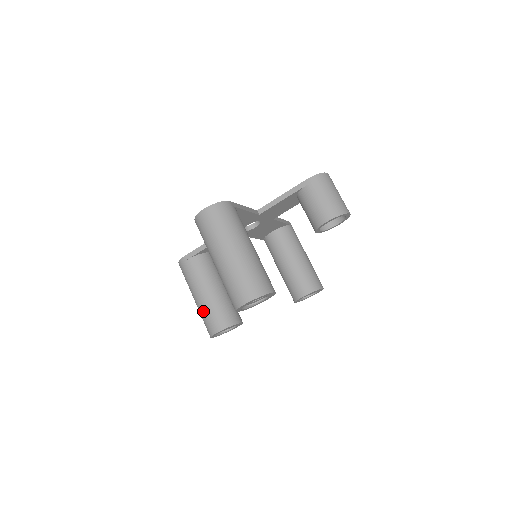
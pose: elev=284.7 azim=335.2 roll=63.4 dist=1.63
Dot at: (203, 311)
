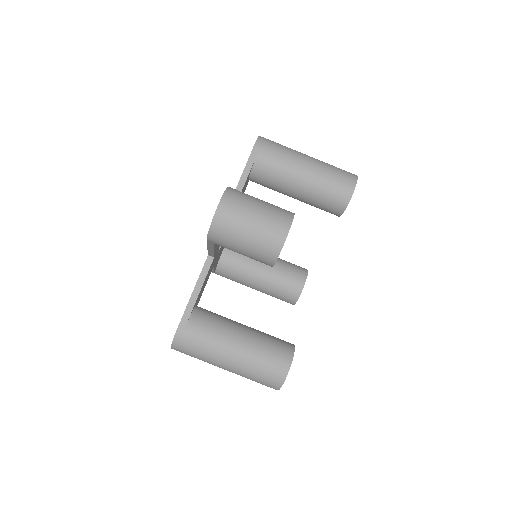
Dot at: occluded
